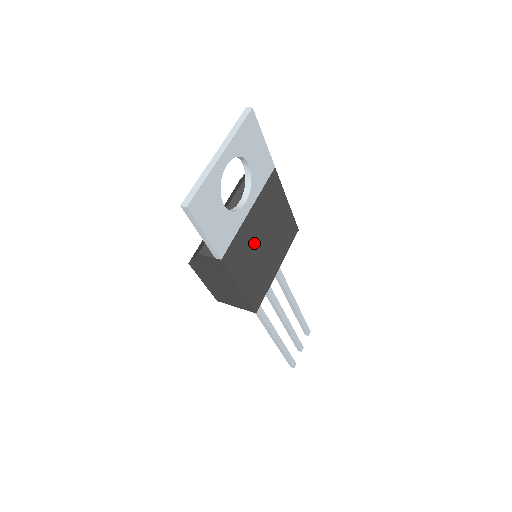
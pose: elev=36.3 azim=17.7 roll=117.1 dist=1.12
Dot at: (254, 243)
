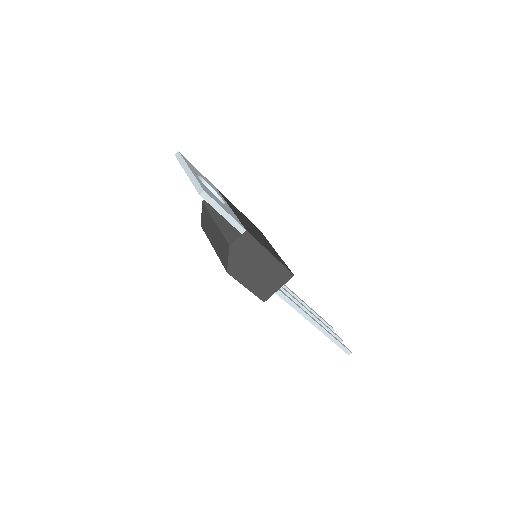
Dot at: (250, 228)
